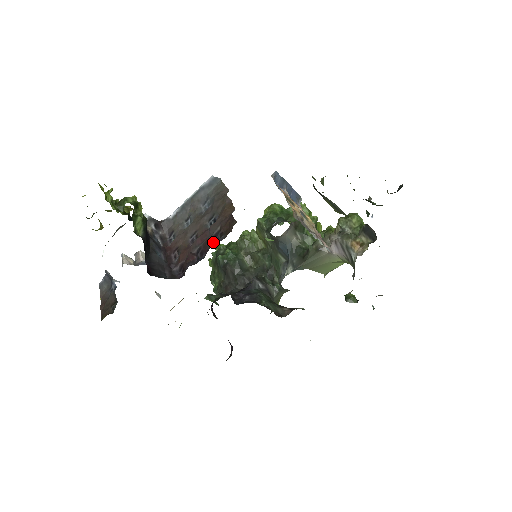
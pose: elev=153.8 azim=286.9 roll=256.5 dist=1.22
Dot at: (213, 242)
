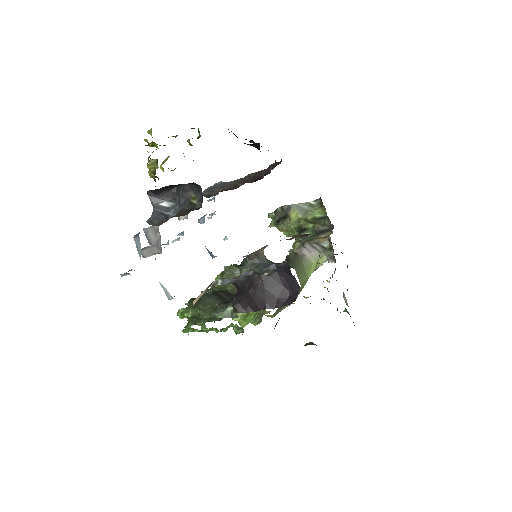
Dot at: occluded
